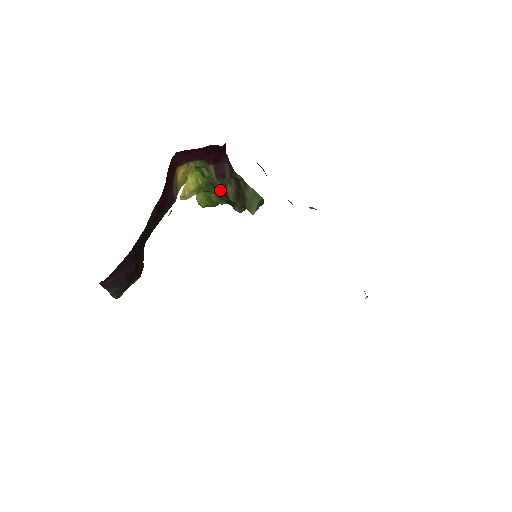
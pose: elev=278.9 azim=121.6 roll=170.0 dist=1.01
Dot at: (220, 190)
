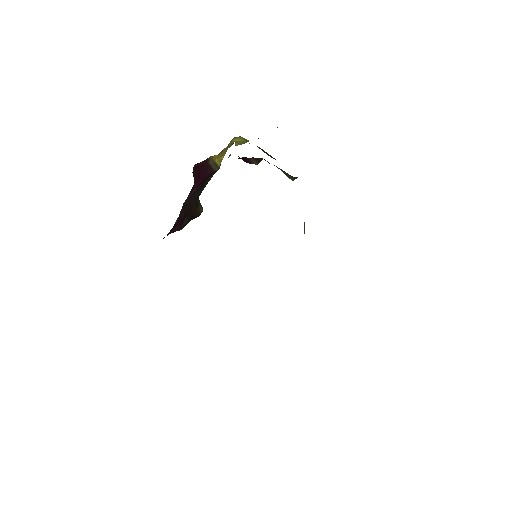
Dot at: occluded
